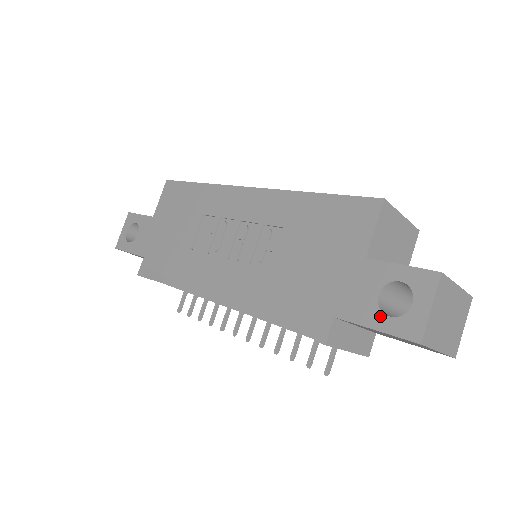
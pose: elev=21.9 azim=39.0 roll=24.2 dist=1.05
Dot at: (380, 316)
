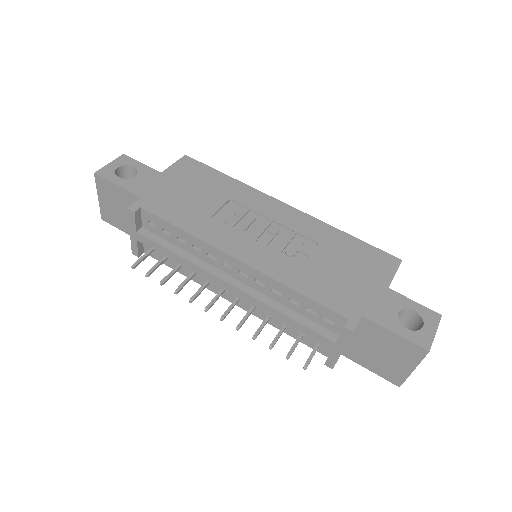
Dot at: (400, 326)
